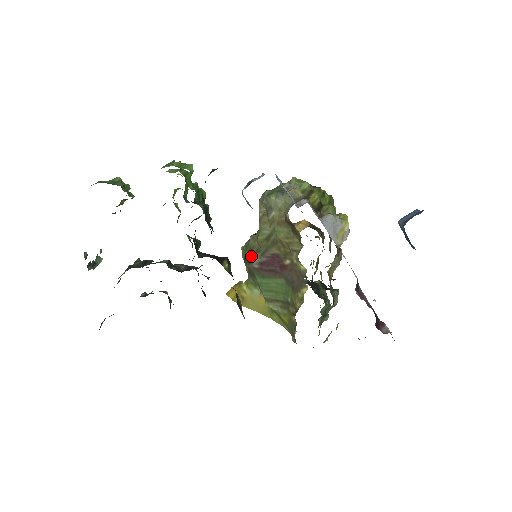
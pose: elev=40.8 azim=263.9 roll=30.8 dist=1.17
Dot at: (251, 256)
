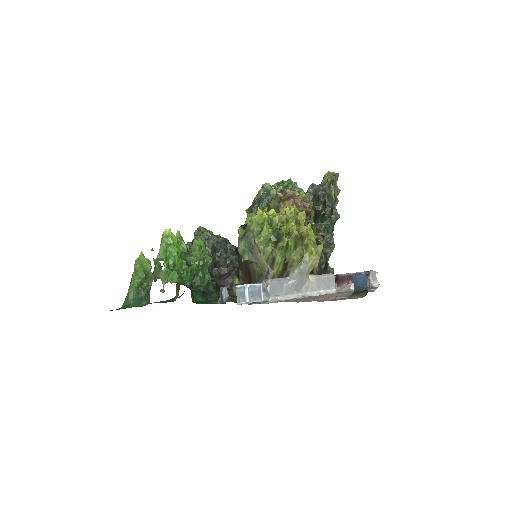
Dot at: occluded
